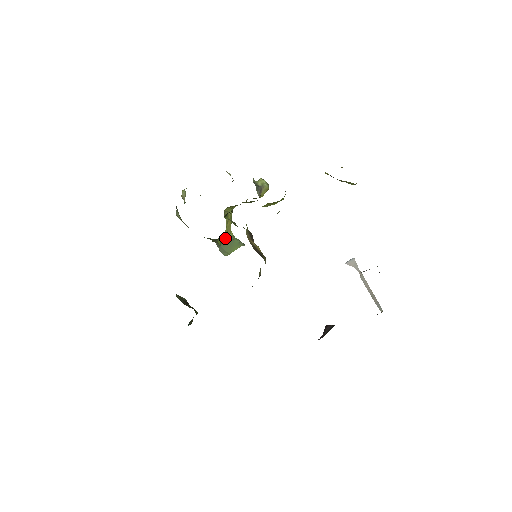
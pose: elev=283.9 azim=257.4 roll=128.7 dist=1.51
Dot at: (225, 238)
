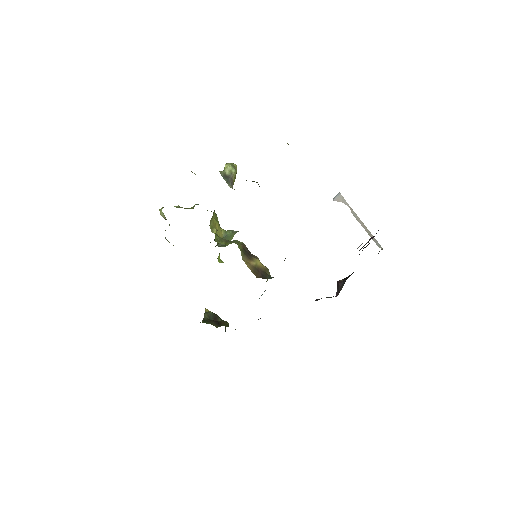
Dot at: occluded
